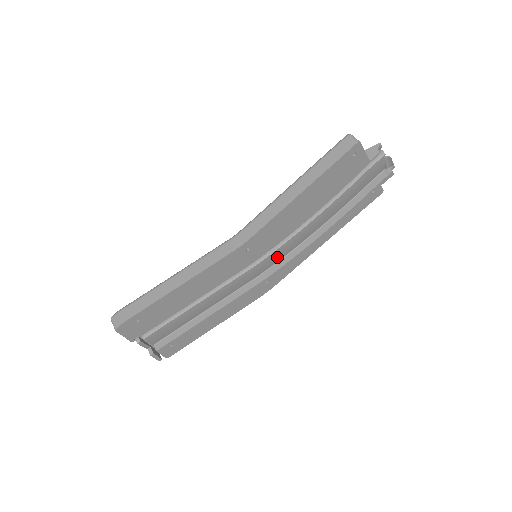
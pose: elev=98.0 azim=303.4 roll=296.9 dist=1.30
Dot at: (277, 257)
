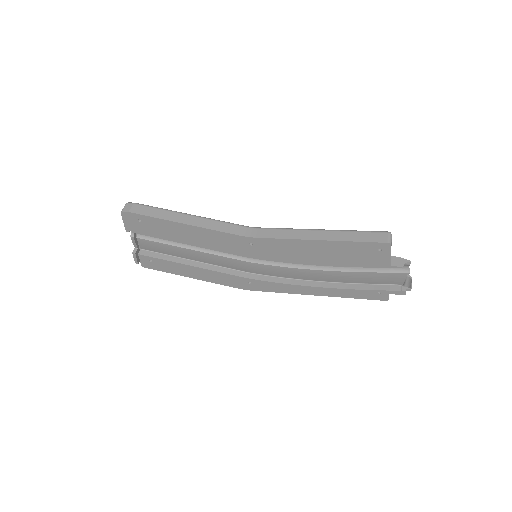
Dot at: (271, 272)
